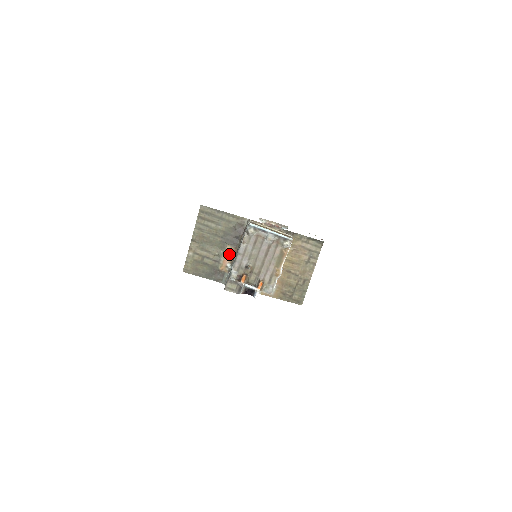
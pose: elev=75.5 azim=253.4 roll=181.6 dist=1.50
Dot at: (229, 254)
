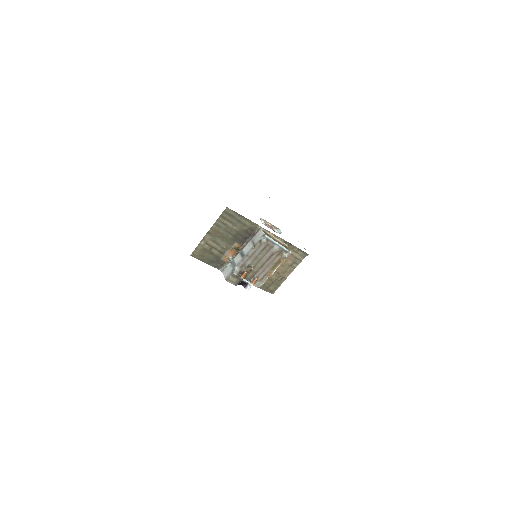
Dot at: (234, 249)
